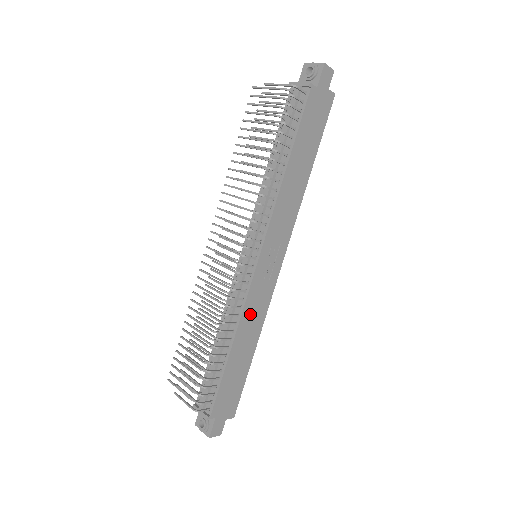
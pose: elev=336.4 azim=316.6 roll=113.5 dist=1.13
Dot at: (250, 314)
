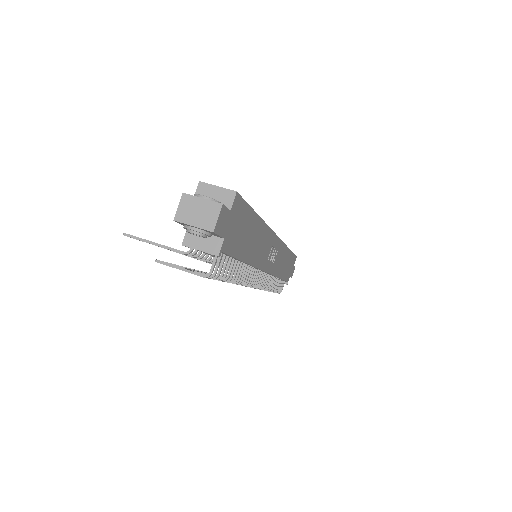
Dot at: (279, 266)
